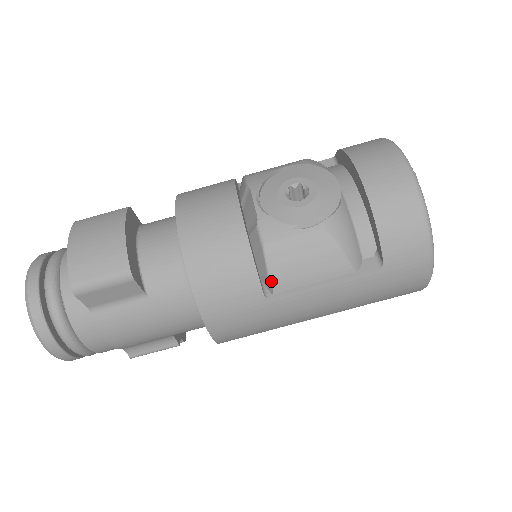
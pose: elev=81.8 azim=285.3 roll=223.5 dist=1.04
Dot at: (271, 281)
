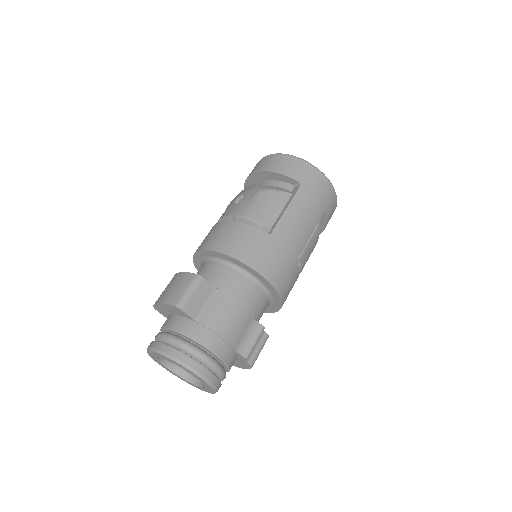
Dot at: (263, 225)
